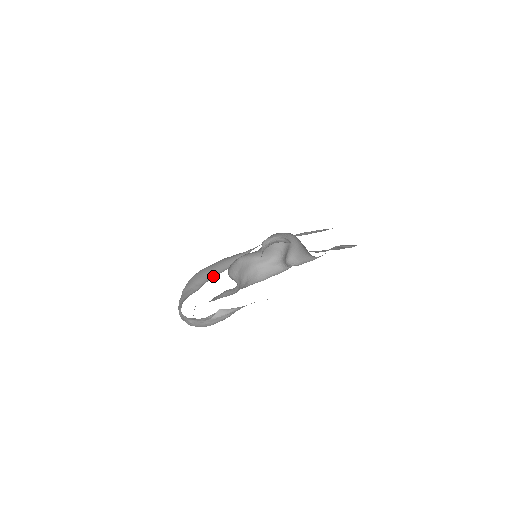
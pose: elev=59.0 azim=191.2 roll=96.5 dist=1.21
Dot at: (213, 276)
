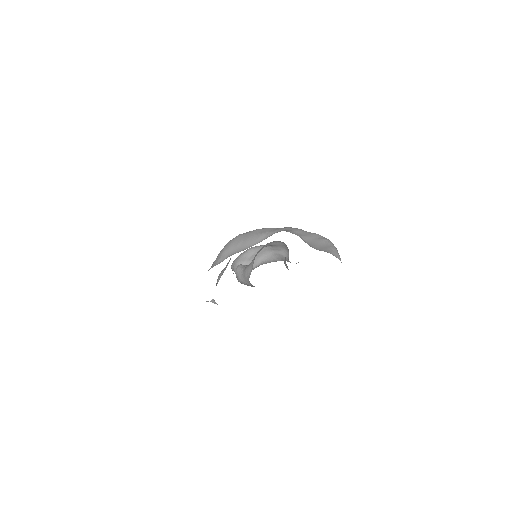
Dot at: (237, 251)
